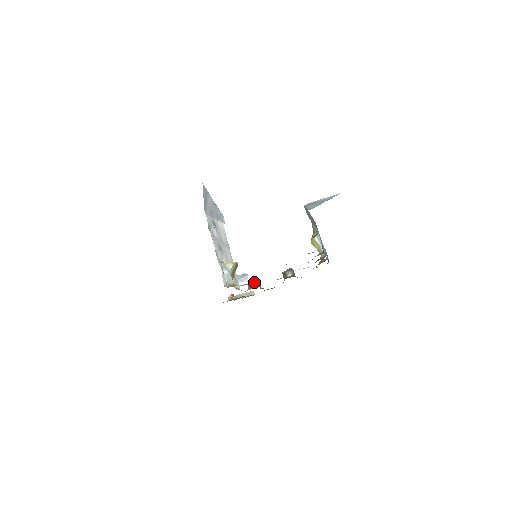
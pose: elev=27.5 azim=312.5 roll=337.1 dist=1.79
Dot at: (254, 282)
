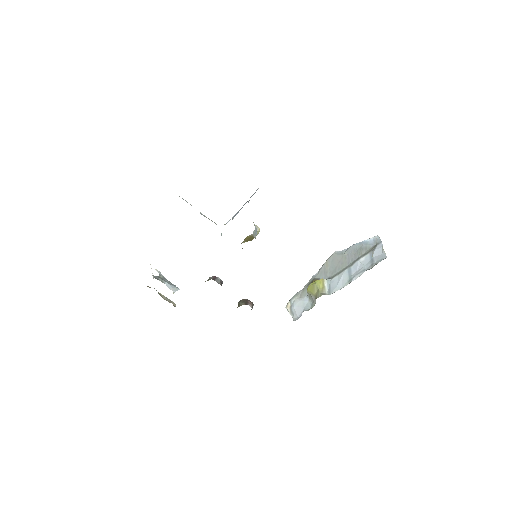
Dot at: (220, 280)
